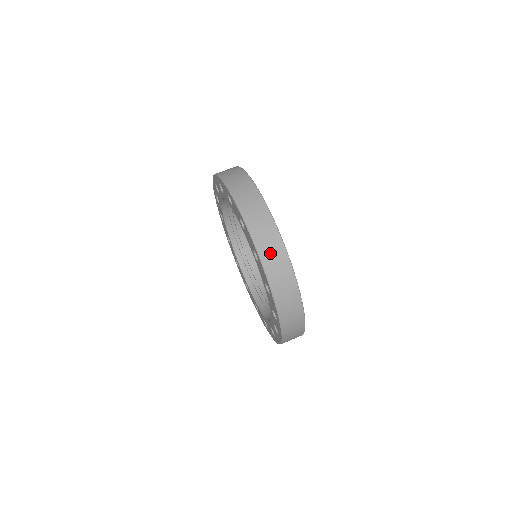
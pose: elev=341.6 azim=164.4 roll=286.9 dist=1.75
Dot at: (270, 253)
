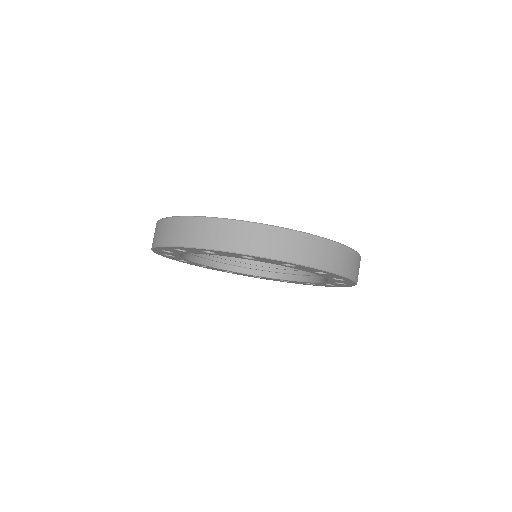
Dot at: (338, 261)
